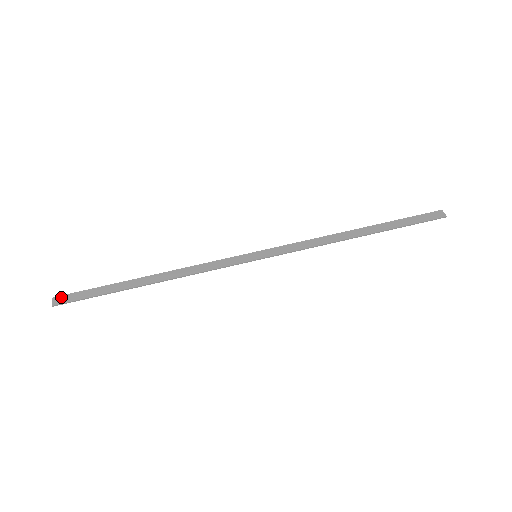
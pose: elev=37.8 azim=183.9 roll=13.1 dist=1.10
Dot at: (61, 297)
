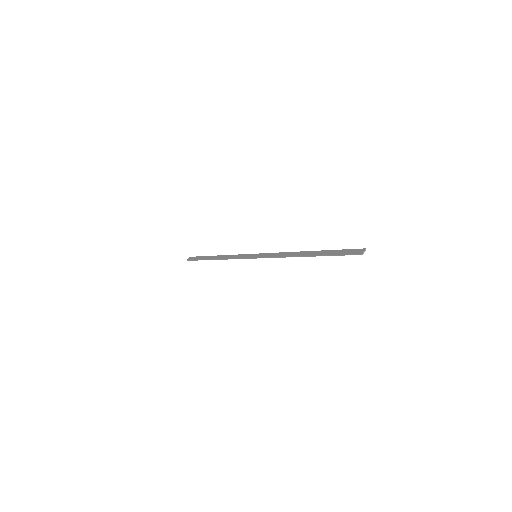
Dot at: (192, 257)
